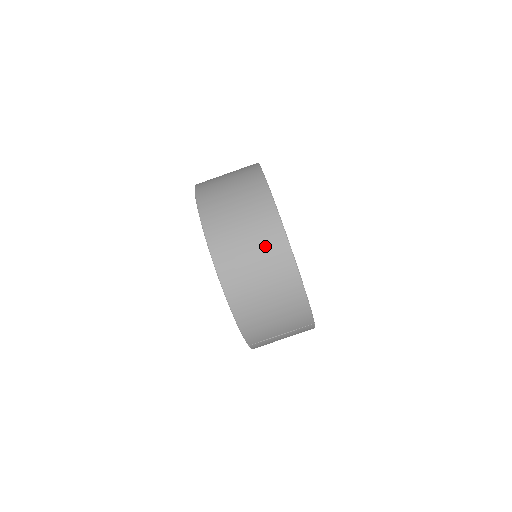
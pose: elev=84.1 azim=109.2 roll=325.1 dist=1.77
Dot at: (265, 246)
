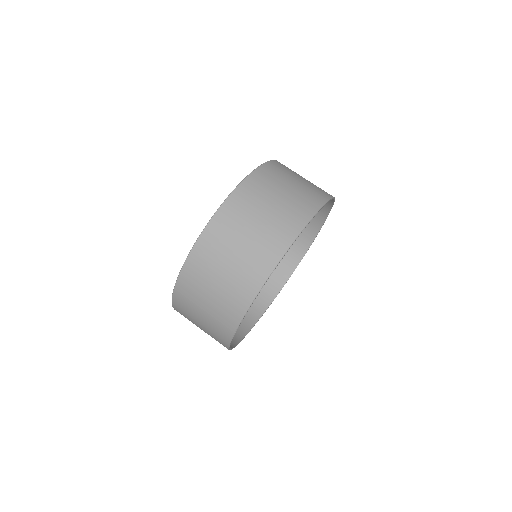
Dot at: (276, 224)
